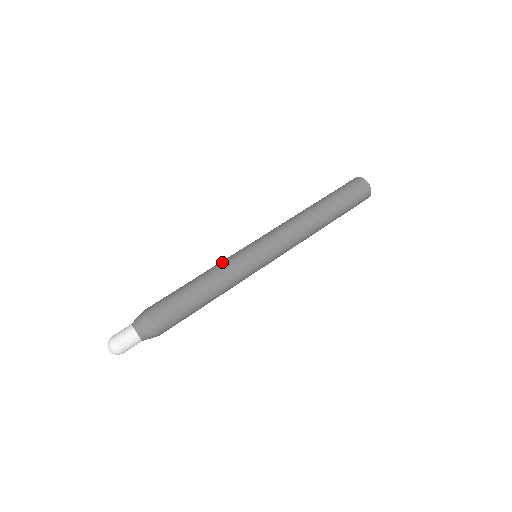
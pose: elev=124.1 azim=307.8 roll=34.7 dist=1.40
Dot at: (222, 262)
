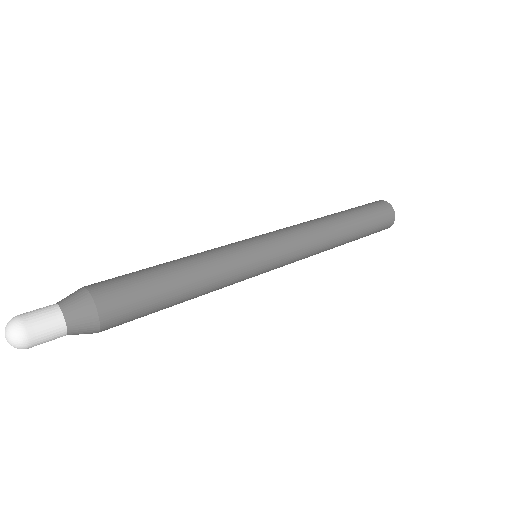
Dot at: (219, 252)
